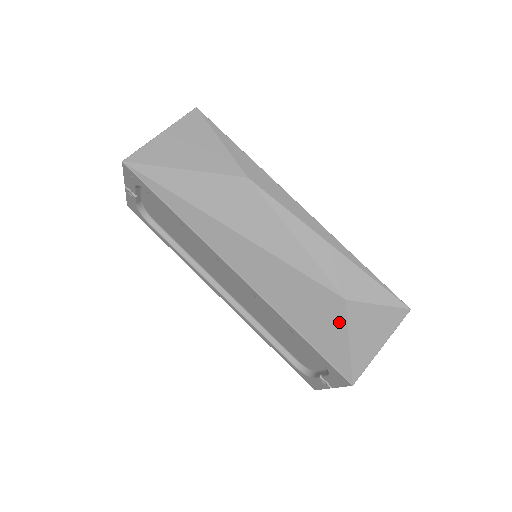
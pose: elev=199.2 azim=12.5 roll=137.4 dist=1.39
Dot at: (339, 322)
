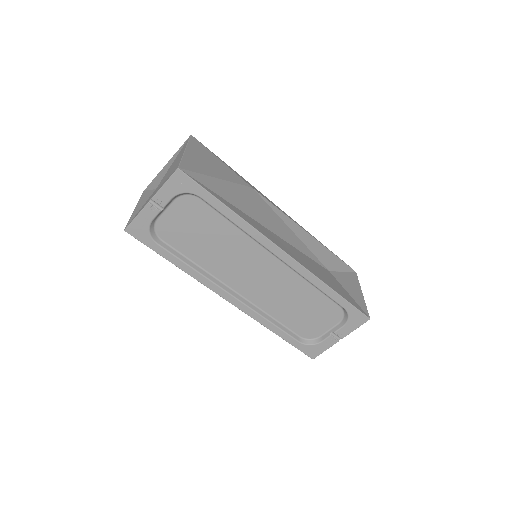
Dot at: (338, 284)
